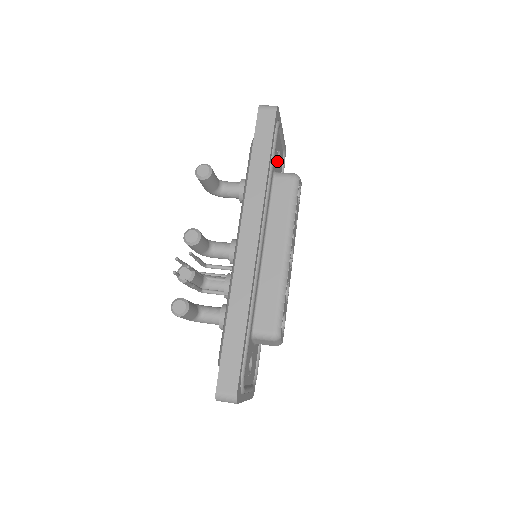
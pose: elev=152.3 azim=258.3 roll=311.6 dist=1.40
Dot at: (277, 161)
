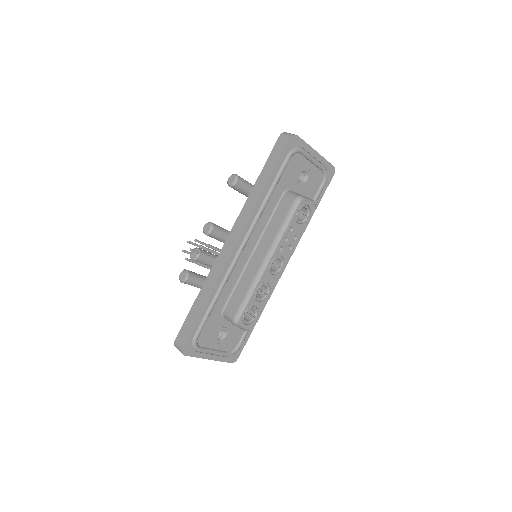
Dot at: (300, 181)
